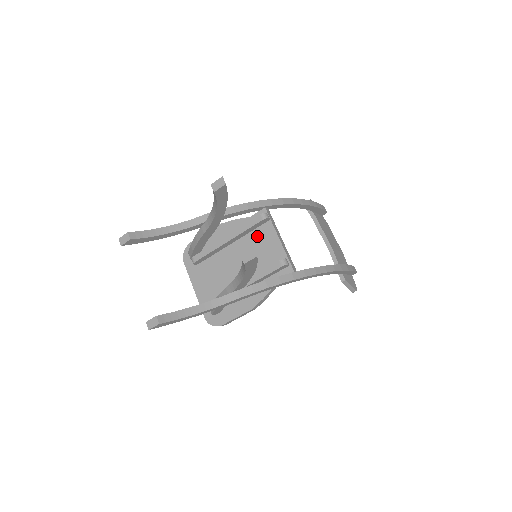
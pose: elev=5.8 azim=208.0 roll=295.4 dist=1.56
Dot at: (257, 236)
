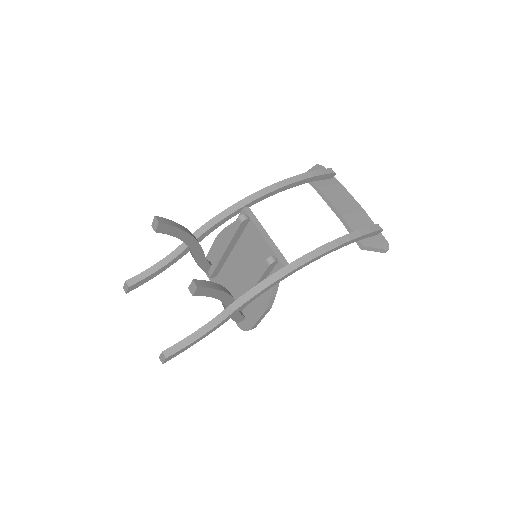
Dot at: (246, 238)
